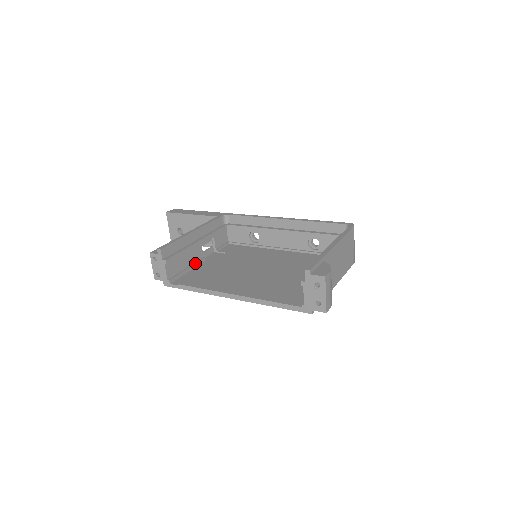
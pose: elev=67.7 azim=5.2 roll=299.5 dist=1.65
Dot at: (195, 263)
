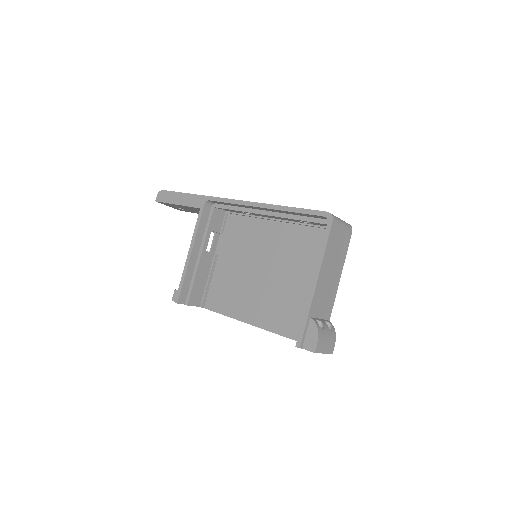
Dot at: (211, 269)
